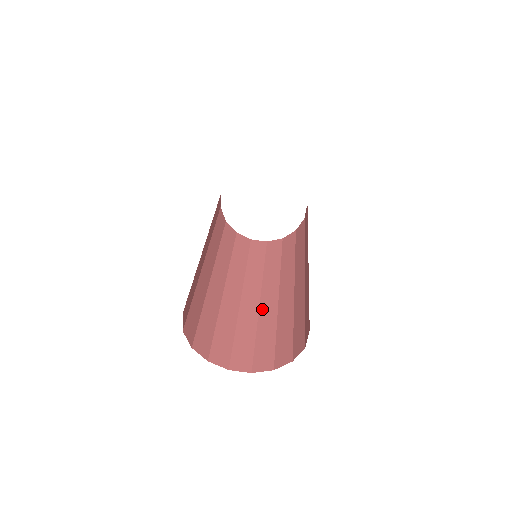
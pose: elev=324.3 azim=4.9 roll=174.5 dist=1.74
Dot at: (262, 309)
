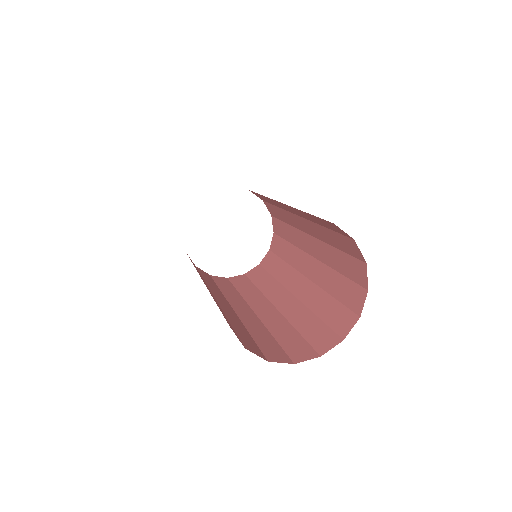
Dot at: (285, 312)
